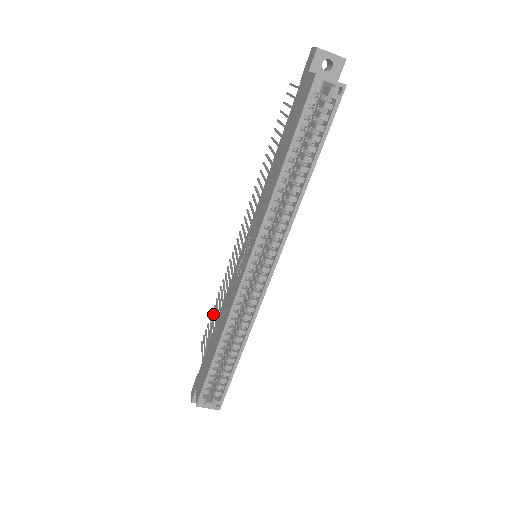
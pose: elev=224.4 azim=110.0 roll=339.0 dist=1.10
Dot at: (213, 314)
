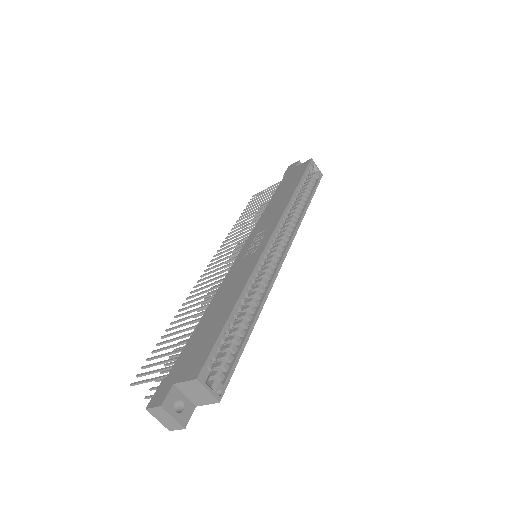
Dot at: (162, 343)
